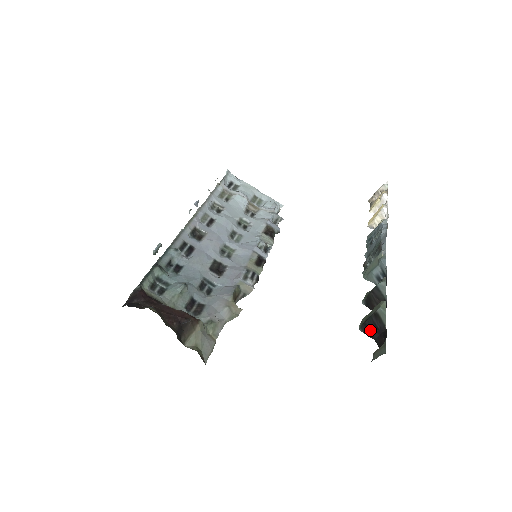
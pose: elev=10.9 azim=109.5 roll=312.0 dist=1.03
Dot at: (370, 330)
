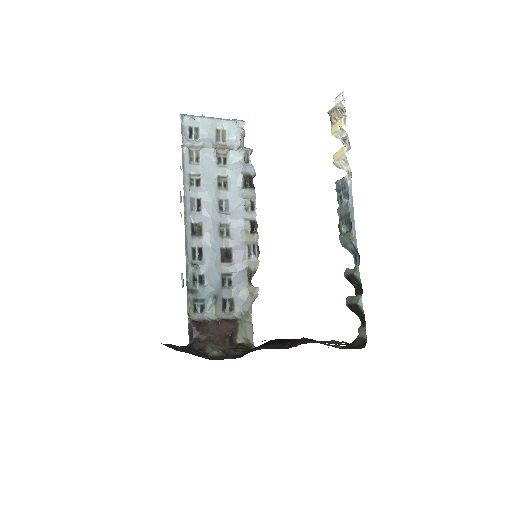
Dot at: (354, 311)
